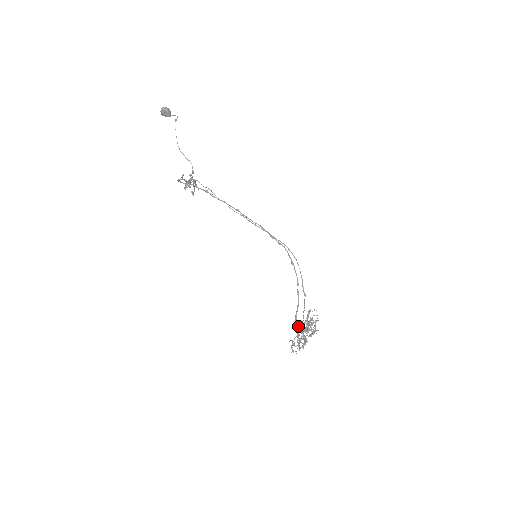
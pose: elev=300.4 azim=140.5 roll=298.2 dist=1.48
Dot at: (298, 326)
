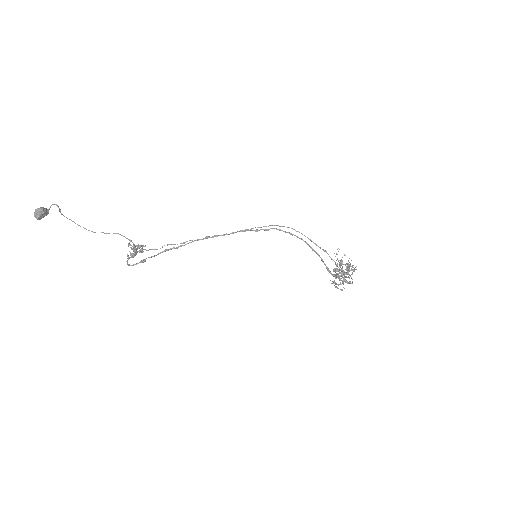
Dot at: (336, 275)
